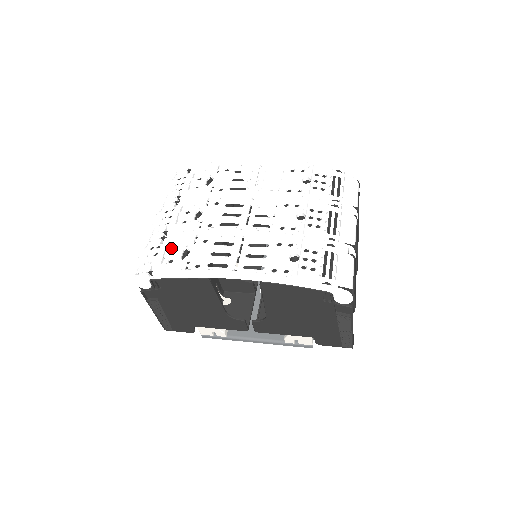
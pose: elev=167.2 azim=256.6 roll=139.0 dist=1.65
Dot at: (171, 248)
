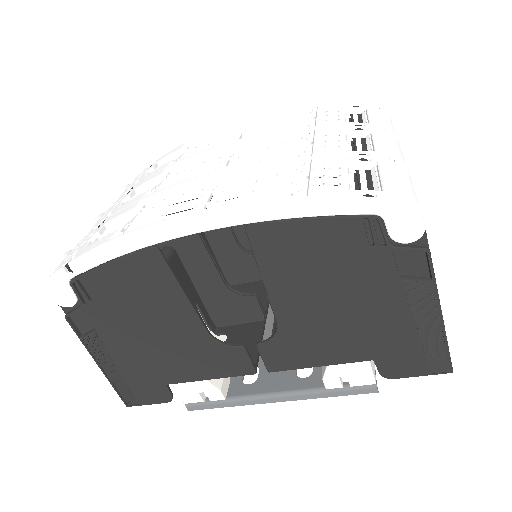
Dot at: (107, 232)
